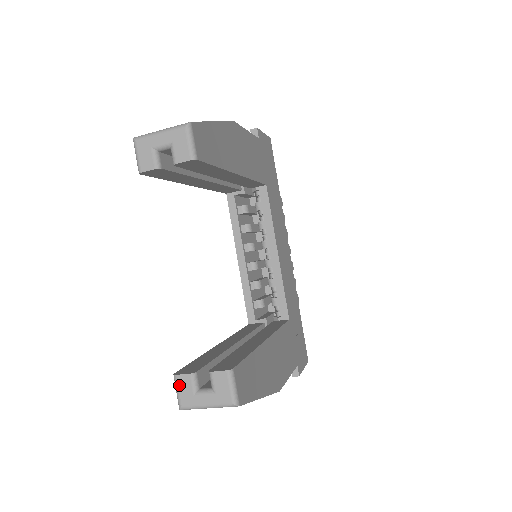
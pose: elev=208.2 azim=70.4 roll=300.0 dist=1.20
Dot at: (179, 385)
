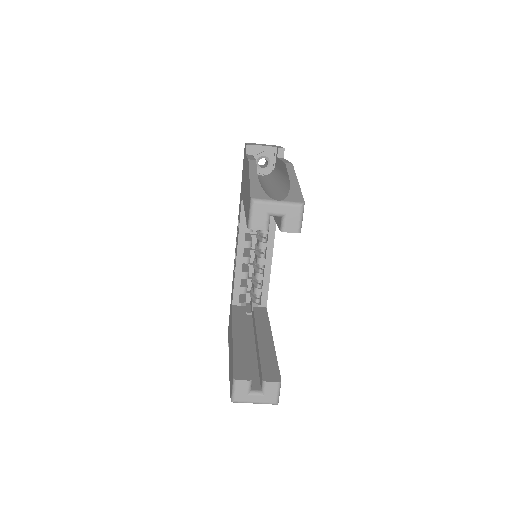
Dot at: (238, 387)
